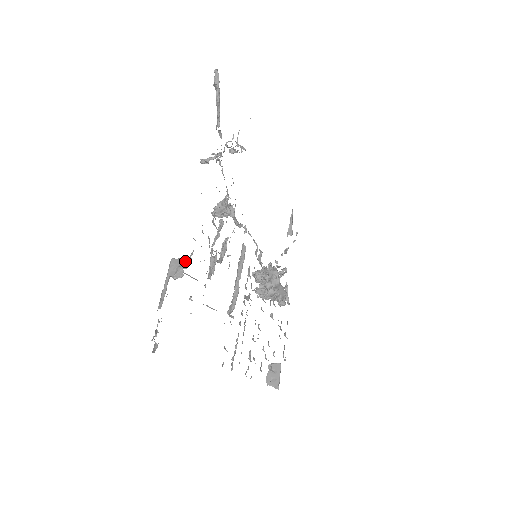
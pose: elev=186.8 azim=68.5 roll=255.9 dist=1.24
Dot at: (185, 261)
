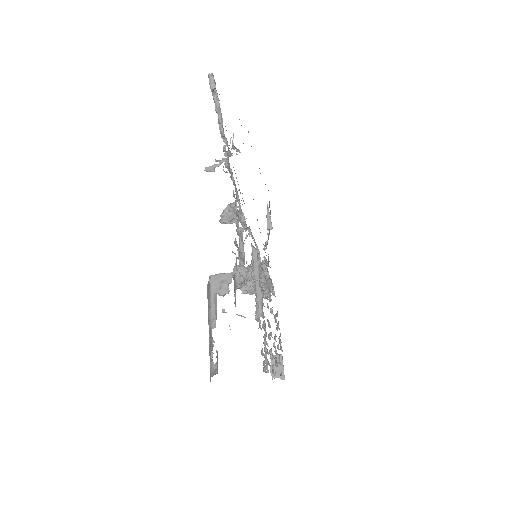
Dot at: (226, 276)
